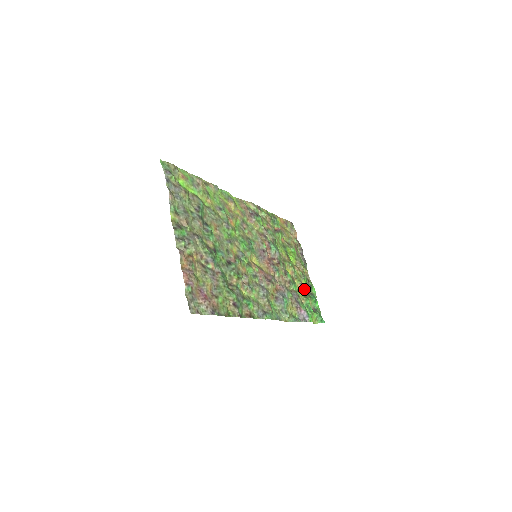
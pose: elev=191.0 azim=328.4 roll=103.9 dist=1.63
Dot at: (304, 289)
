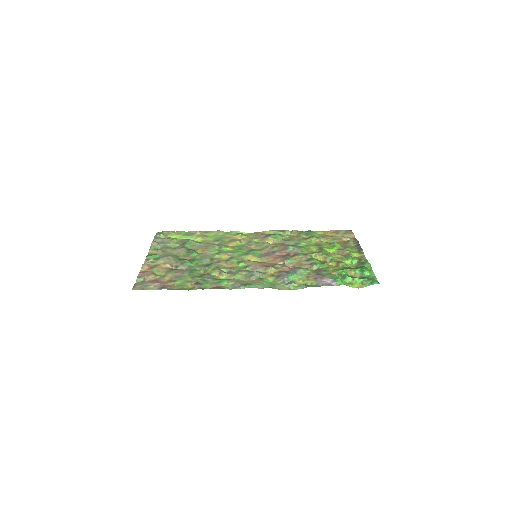
Dot at: (343, 266)
